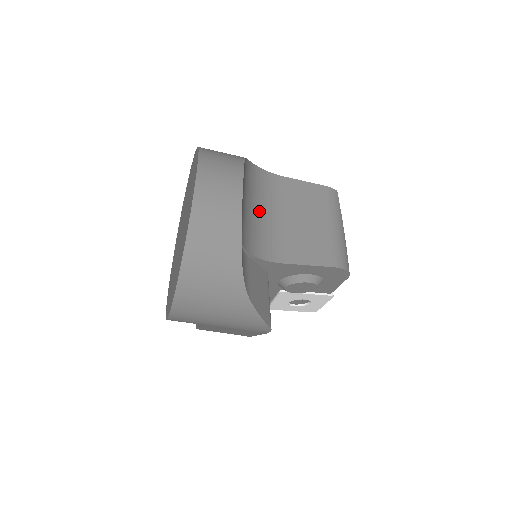
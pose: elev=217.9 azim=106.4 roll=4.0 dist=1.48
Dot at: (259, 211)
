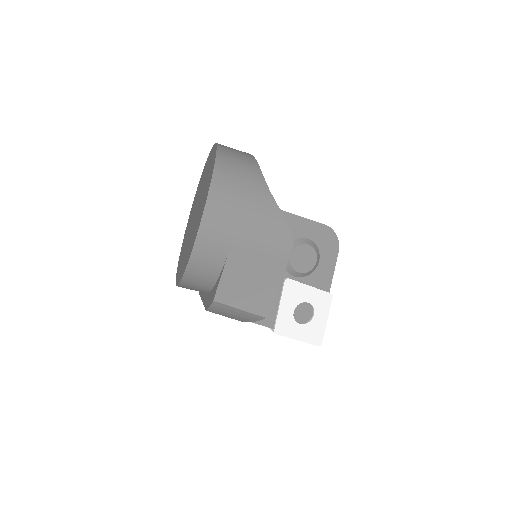
Dot at: occluded
